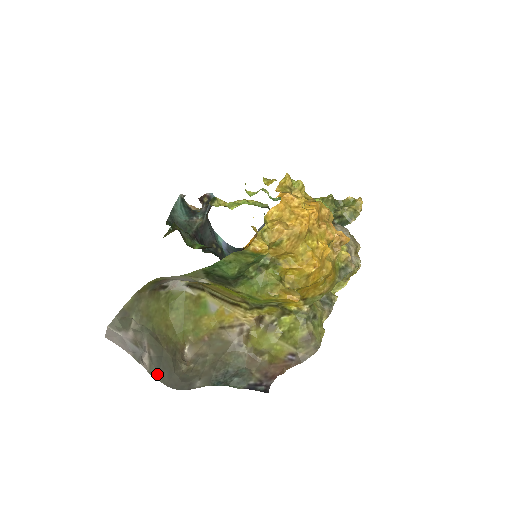
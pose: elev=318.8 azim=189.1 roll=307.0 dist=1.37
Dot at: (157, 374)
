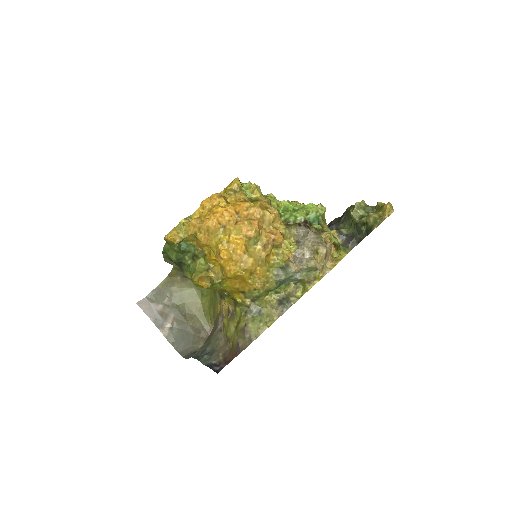
Dot at: (174, 342)
